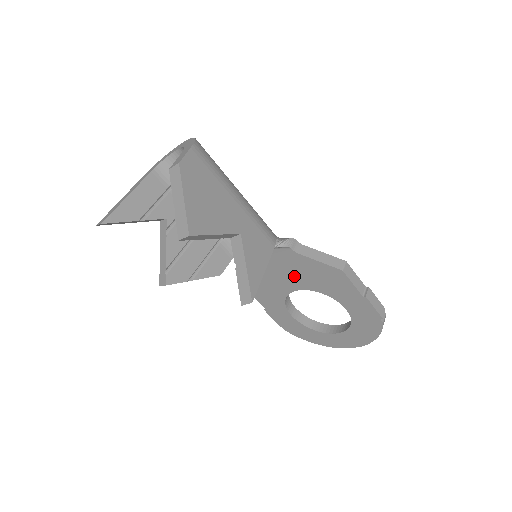
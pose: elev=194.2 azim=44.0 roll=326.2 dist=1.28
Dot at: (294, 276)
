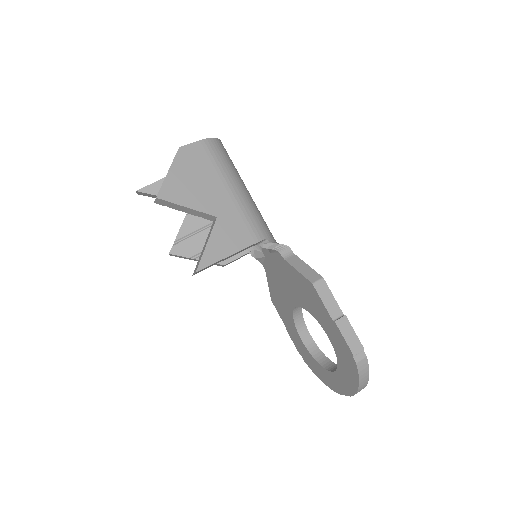
Dot at: (290, 288)
